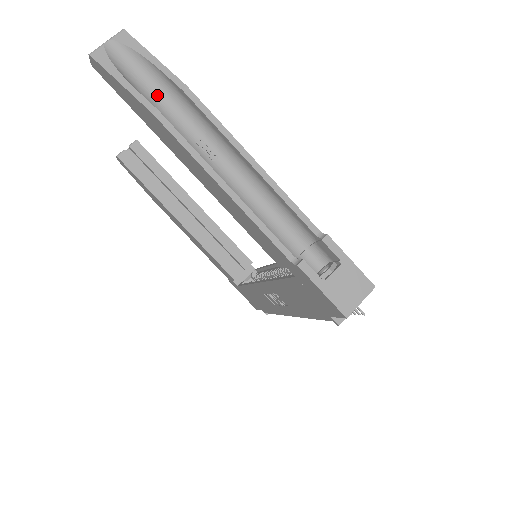
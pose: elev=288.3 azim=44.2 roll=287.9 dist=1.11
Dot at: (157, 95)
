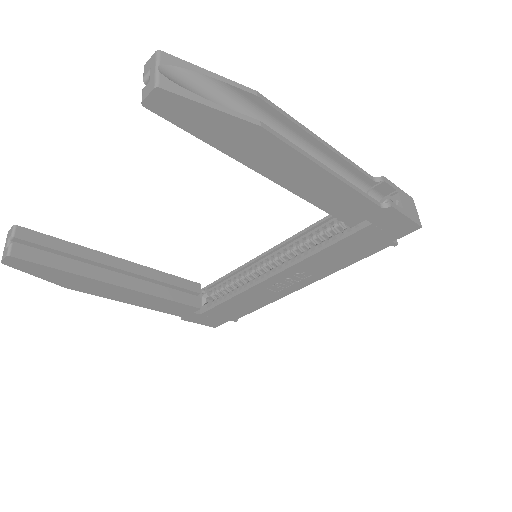
Dot at: occluded
